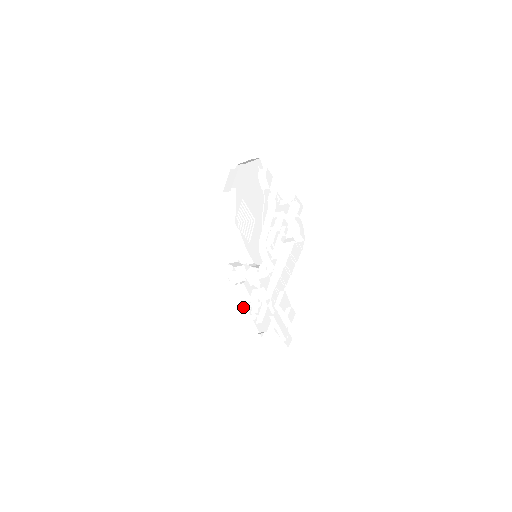
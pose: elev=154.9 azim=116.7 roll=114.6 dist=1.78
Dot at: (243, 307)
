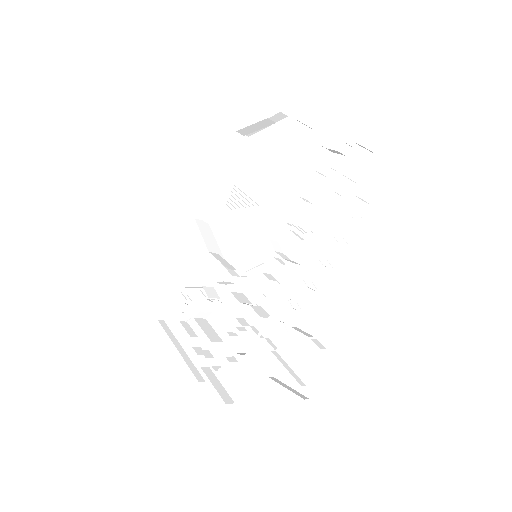
Dot at: (204, 354)
